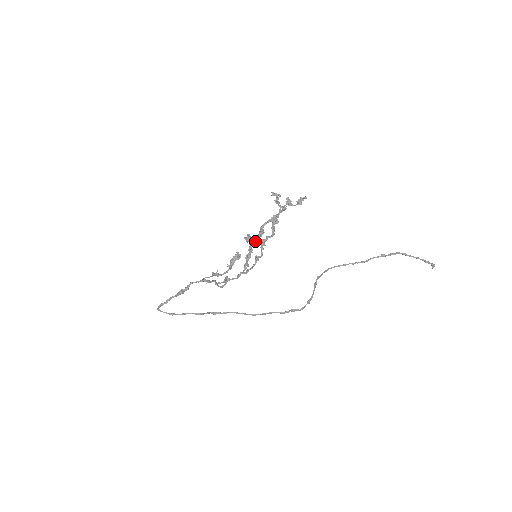
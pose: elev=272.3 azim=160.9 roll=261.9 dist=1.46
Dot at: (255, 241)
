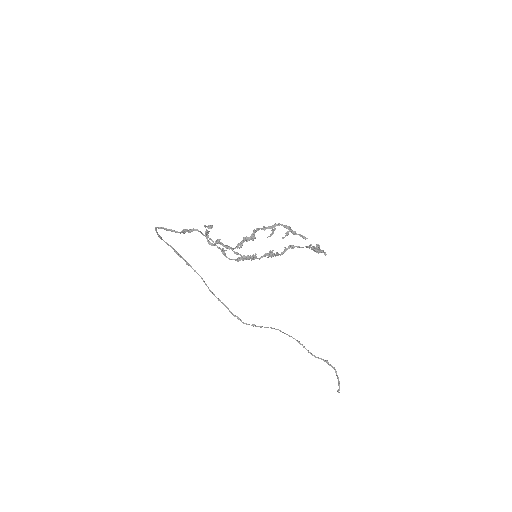
Dot at: occluded
